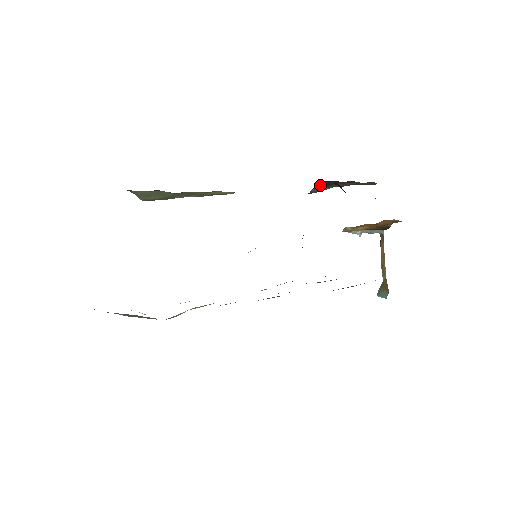
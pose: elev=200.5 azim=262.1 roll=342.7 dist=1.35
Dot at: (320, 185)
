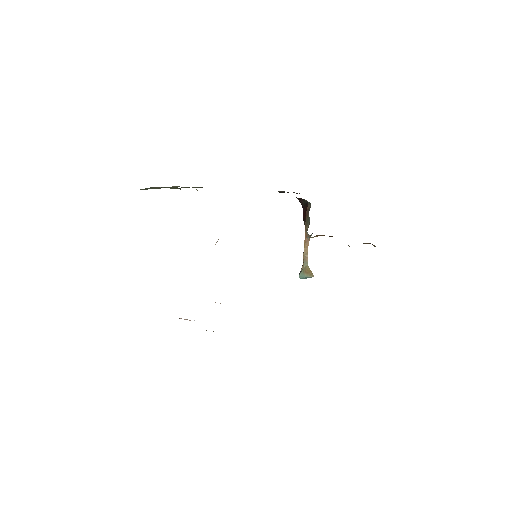
Dot at: occluded
